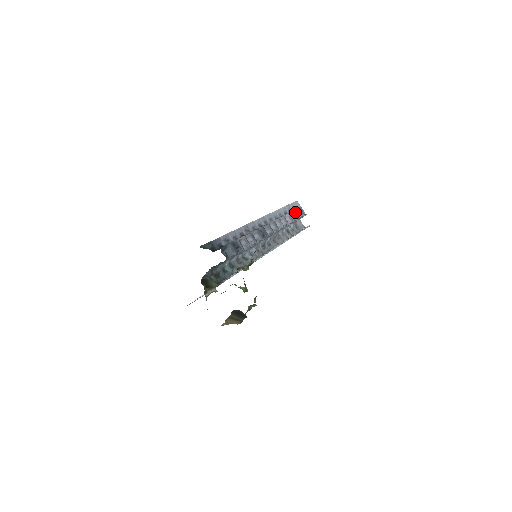
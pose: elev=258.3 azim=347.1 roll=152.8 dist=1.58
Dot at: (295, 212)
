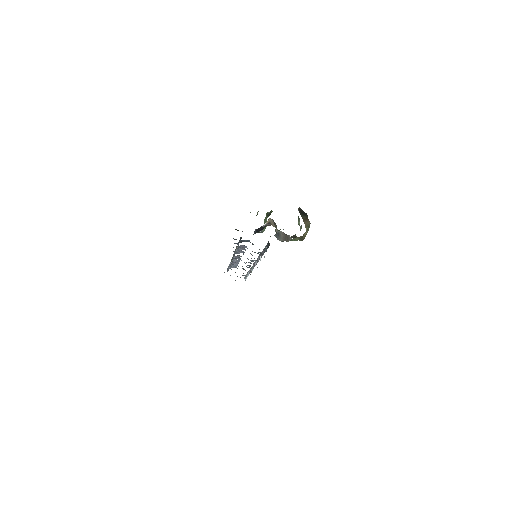
Dot at: occluded
